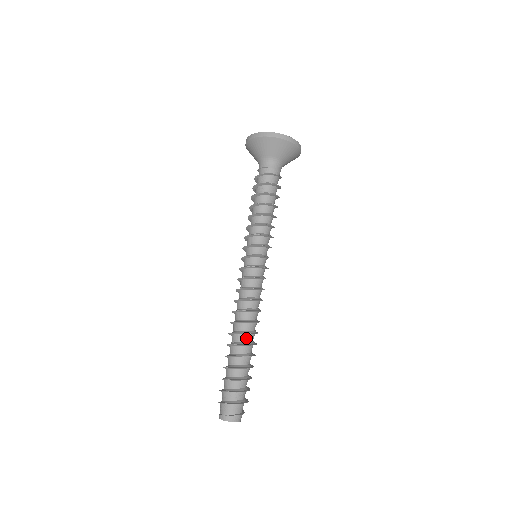
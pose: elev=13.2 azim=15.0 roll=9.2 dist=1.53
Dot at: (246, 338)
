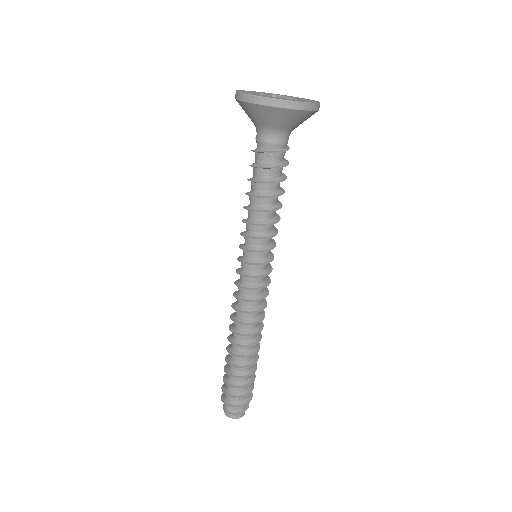
Dot at: (240, 348)
